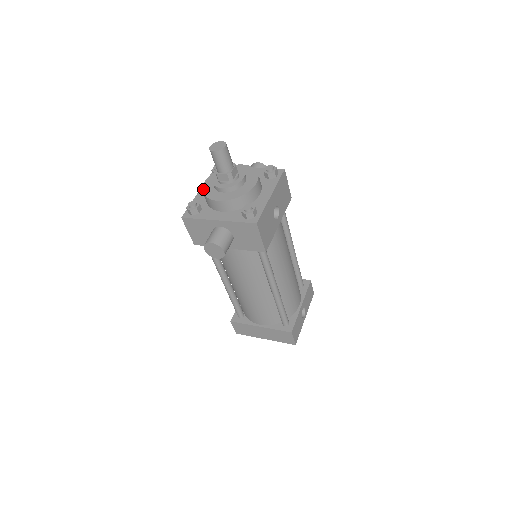
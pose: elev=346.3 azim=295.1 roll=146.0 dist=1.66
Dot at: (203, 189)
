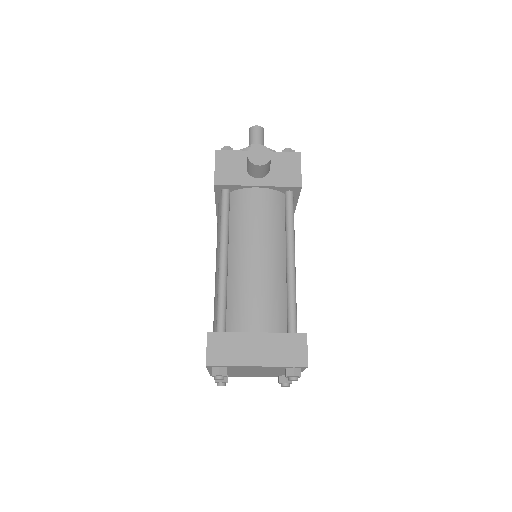
Dot at: occluded
